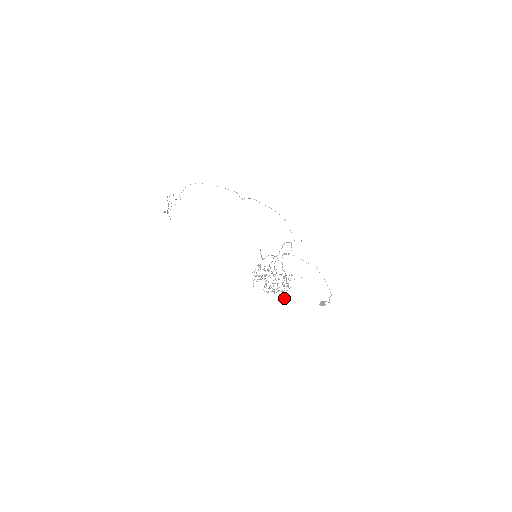
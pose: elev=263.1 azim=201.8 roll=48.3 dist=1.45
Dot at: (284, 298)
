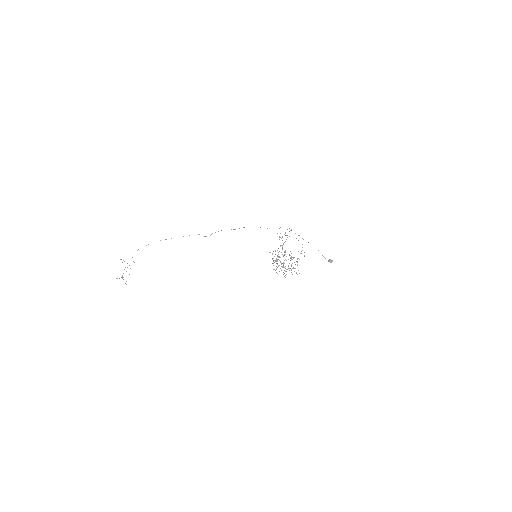
Dot at: (296, 273)
